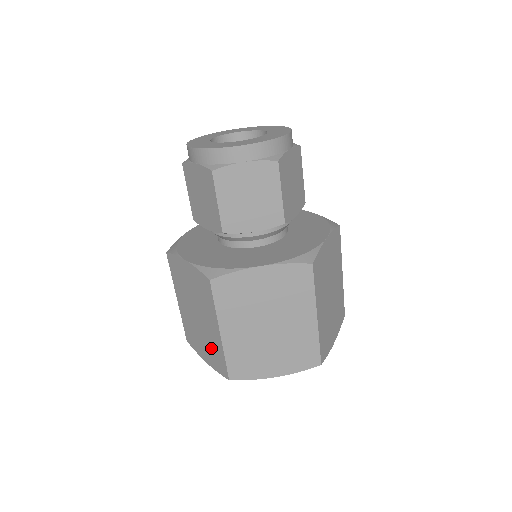
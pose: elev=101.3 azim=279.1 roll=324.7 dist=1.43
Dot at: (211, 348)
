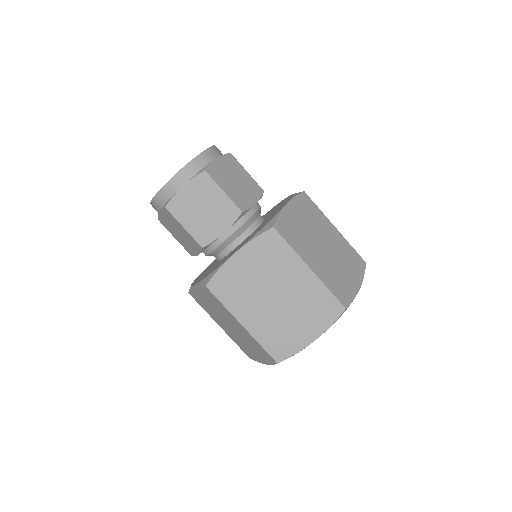
Dot at: (253, 346)
